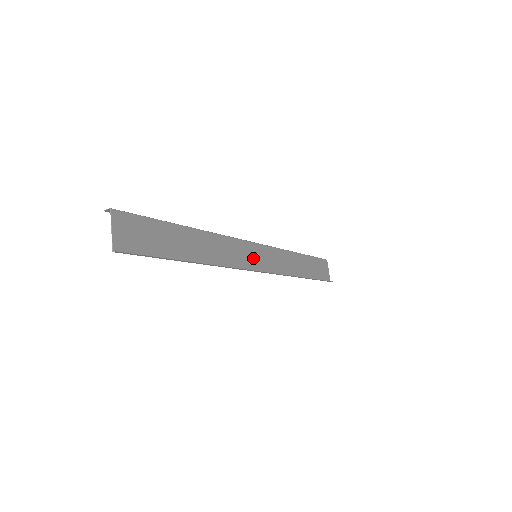
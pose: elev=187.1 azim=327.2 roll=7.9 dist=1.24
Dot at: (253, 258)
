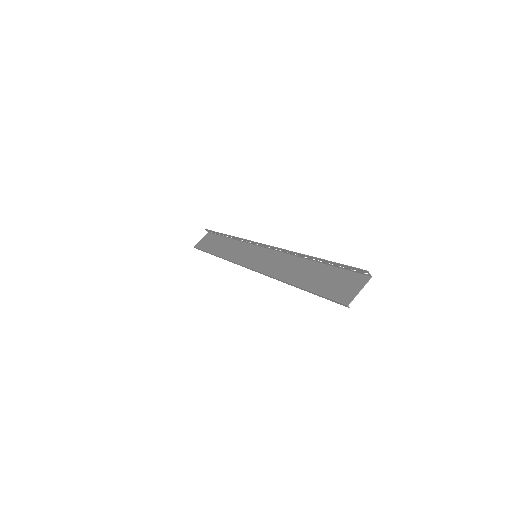
Dot at: (257, 259)
